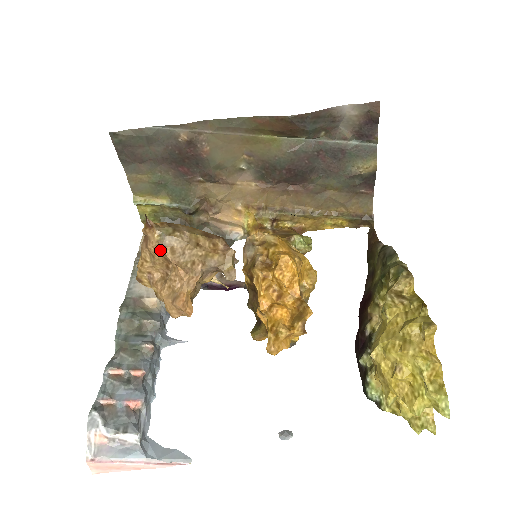
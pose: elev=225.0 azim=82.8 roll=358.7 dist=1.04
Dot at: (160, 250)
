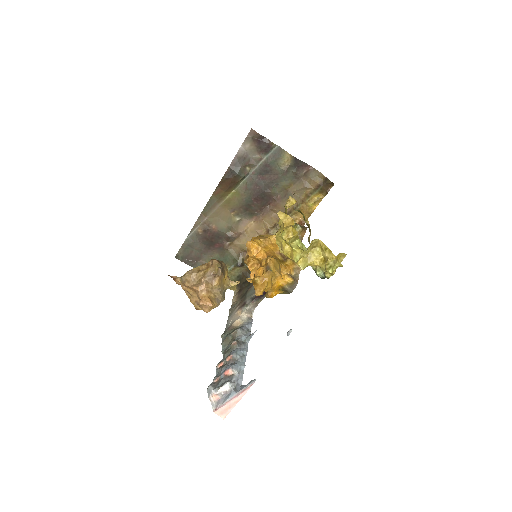
Dot at: (184, 286)
